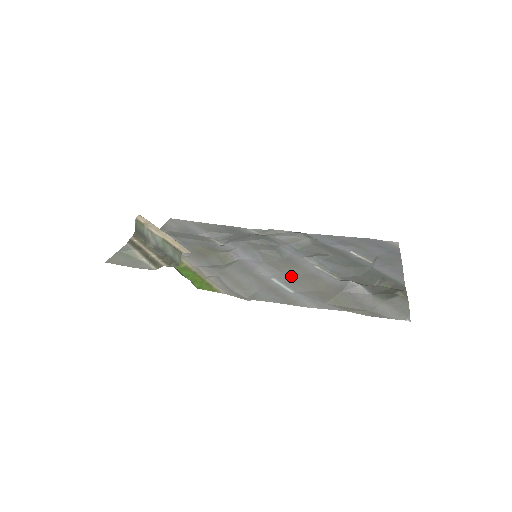
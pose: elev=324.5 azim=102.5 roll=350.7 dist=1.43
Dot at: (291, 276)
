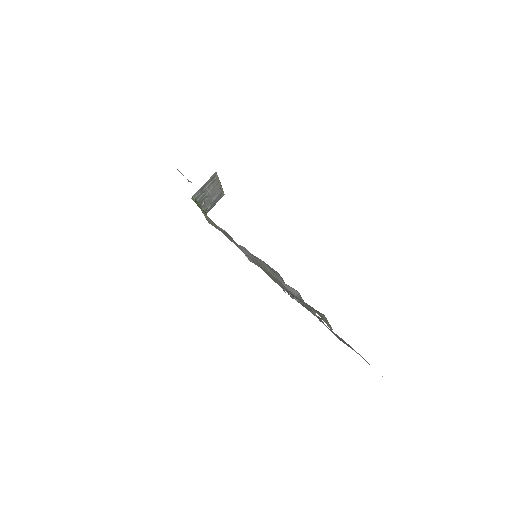
Dot at: occluded
